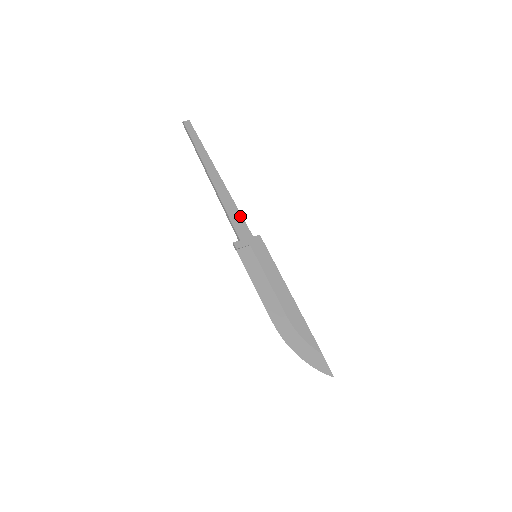
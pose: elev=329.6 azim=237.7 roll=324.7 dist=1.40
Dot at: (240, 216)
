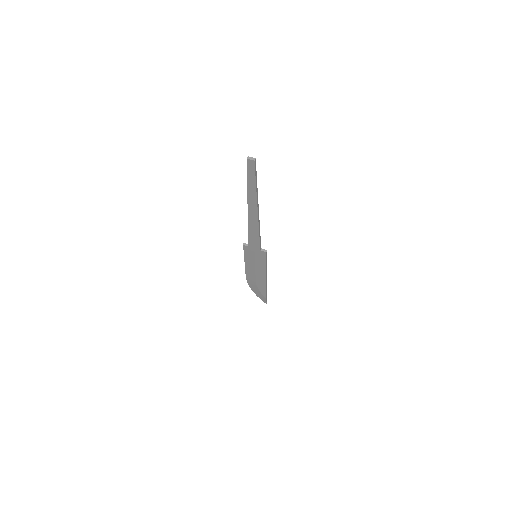
Dot at: (258, 238)
